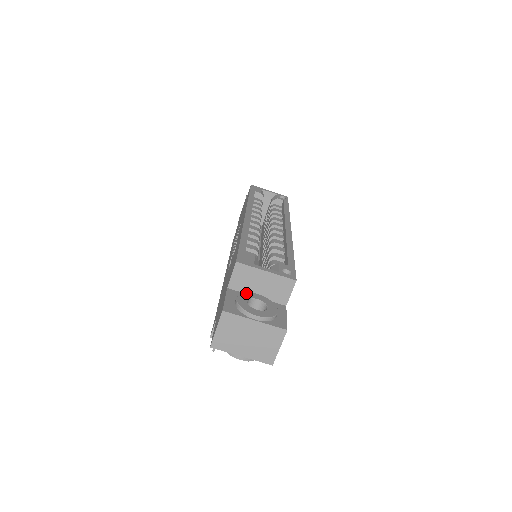
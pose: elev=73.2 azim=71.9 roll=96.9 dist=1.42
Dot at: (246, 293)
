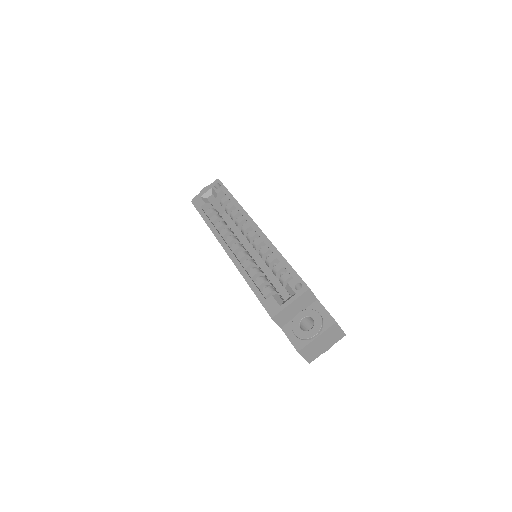
Dot at: (293, 322)
